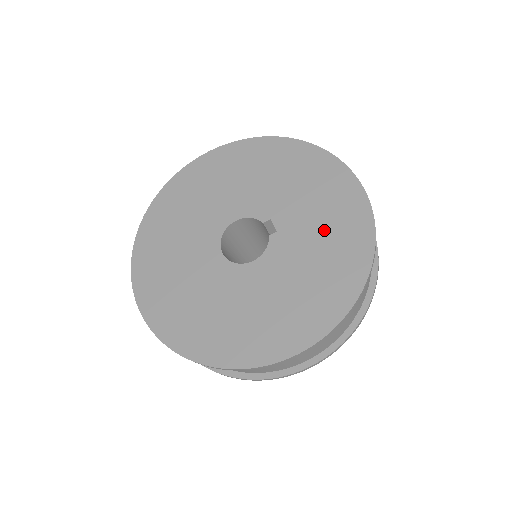
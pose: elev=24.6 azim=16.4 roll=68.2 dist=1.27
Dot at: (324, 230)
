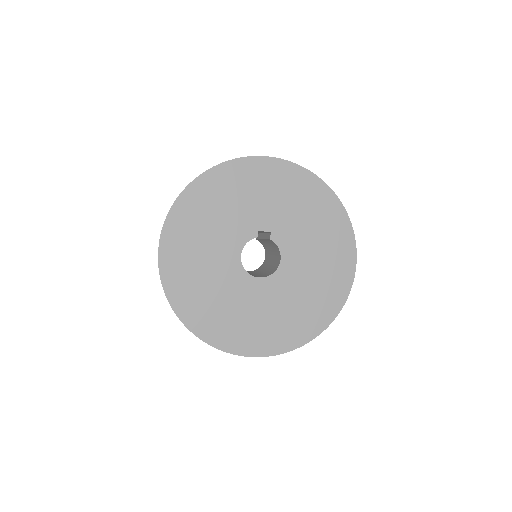
Dot at: (292, 203)
